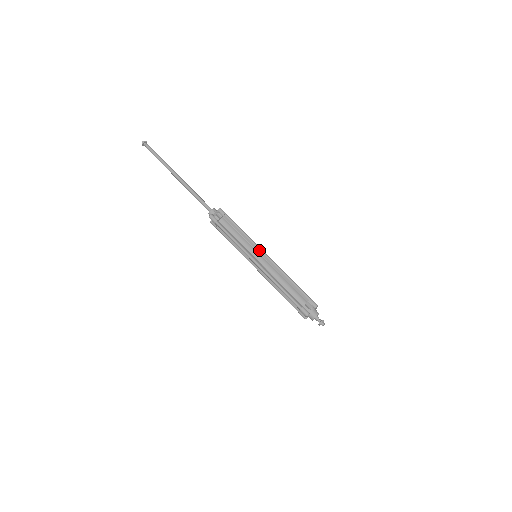
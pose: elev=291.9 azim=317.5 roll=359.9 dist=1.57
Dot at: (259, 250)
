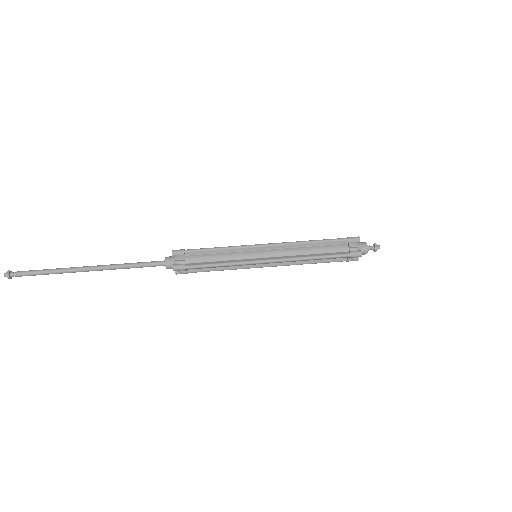
Dot at: (255, 247)
